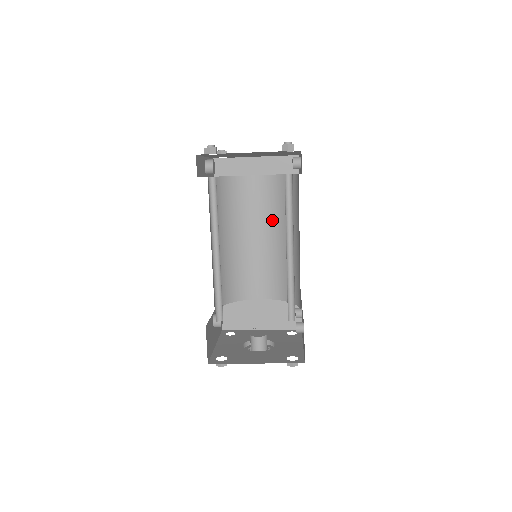
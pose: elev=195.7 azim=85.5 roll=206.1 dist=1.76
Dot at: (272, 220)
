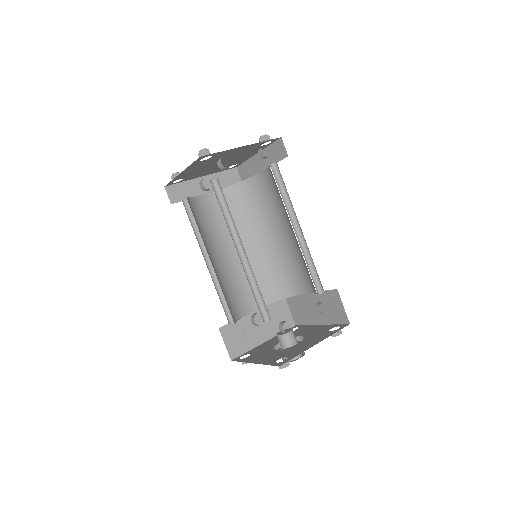
Dot at: (284, 212)
